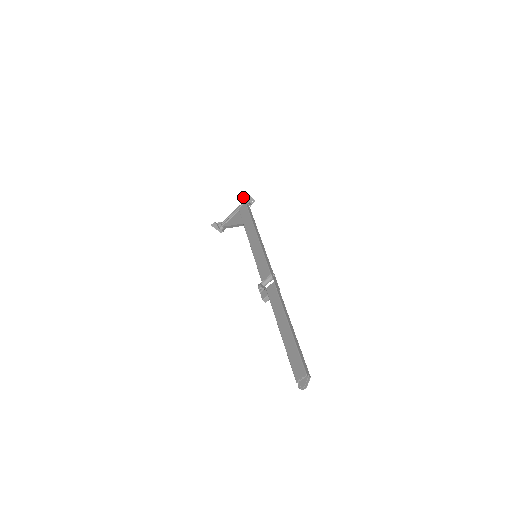
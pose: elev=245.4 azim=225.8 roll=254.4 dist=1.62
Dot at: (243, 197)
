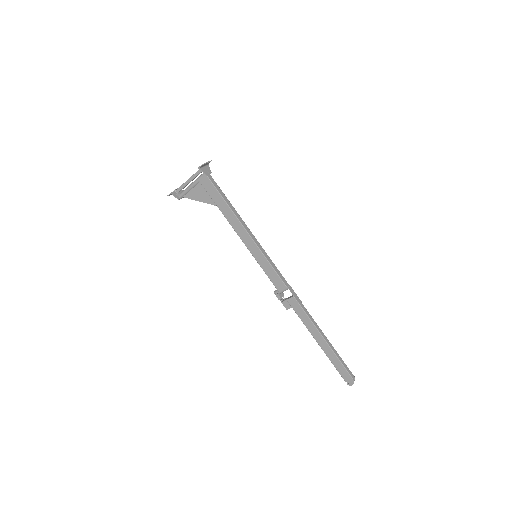
Dot at: (201, 170)
